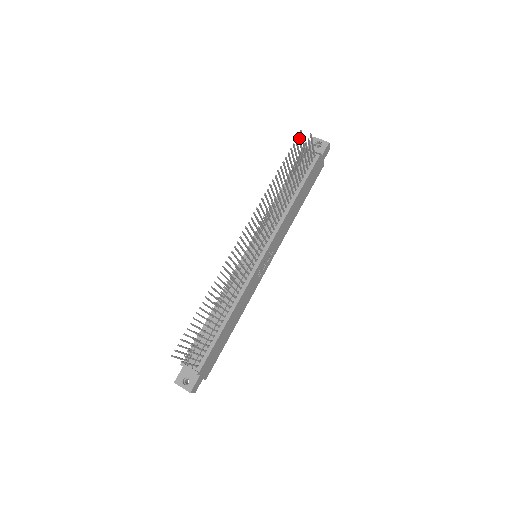
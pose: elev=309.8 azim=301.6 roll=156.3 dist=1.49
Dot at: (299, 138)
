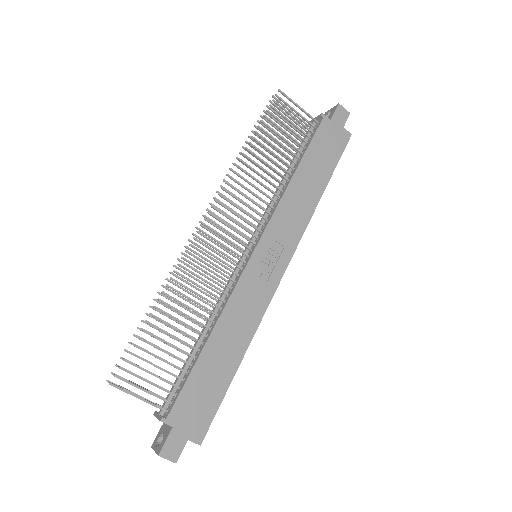
Dot at: (274, 105)
